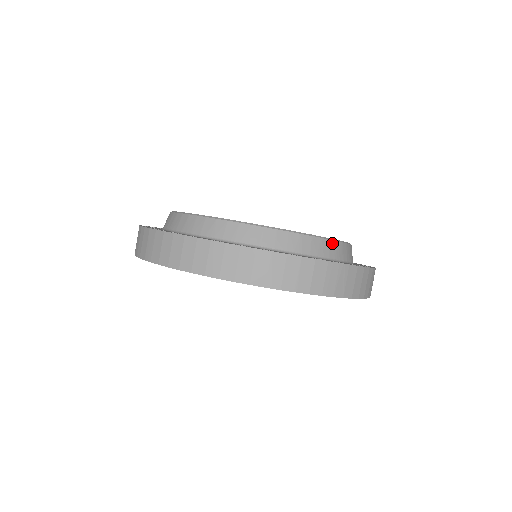
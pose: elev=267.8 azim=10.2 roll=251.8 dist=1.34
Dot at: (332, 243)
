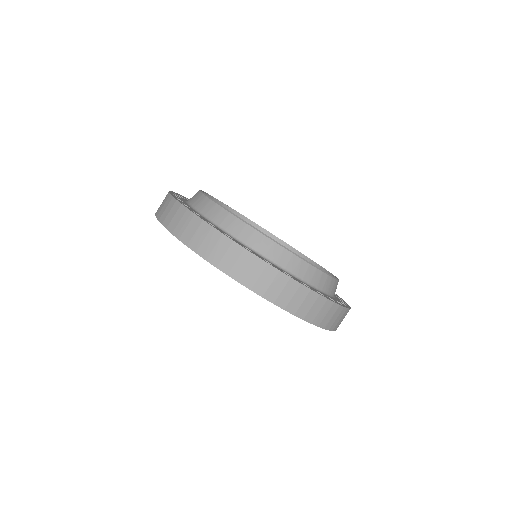
Dot at: occluded
